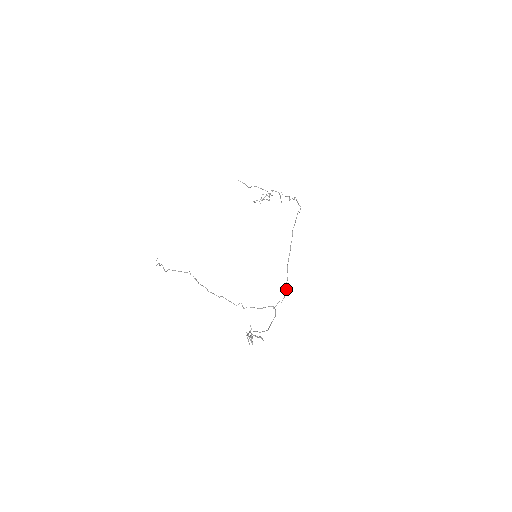
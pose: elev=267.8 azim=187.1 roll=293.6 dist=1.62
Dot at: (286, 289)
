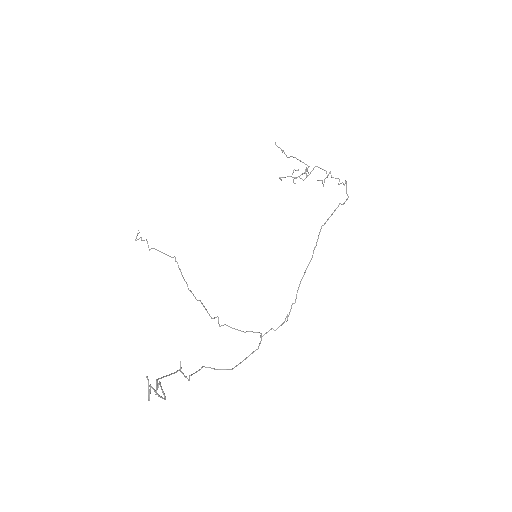
Dot at: (289, 313)
